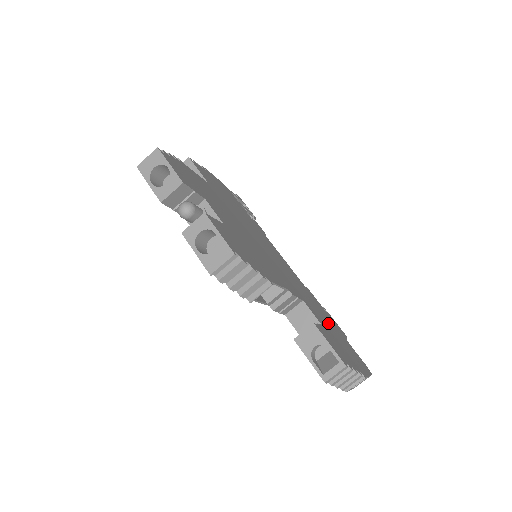
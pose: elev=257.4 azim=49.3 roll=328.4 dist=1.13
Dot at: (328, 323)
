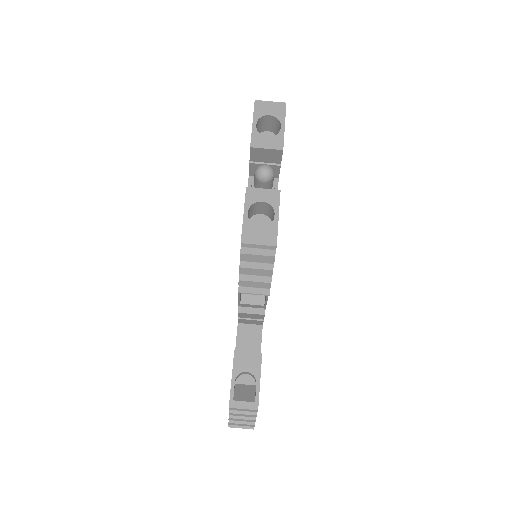
Dot at: occluded
